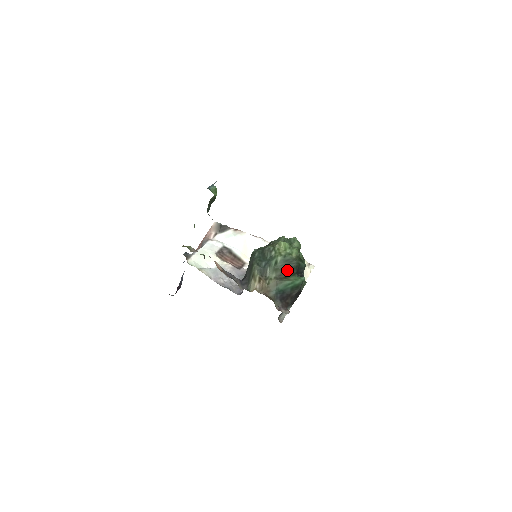
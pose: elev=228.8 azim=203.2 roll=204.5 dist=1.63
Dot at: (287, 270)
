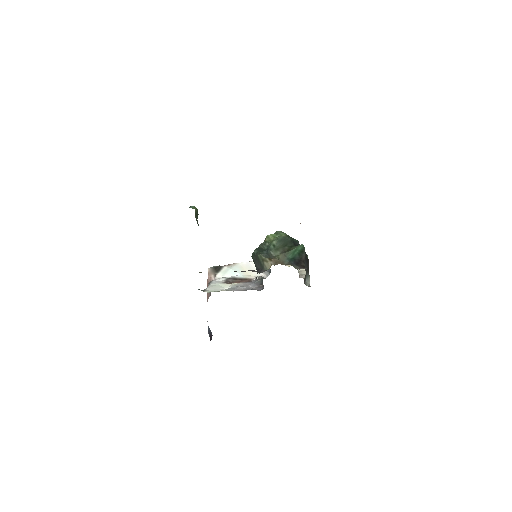
Dot at: (286, 246)
